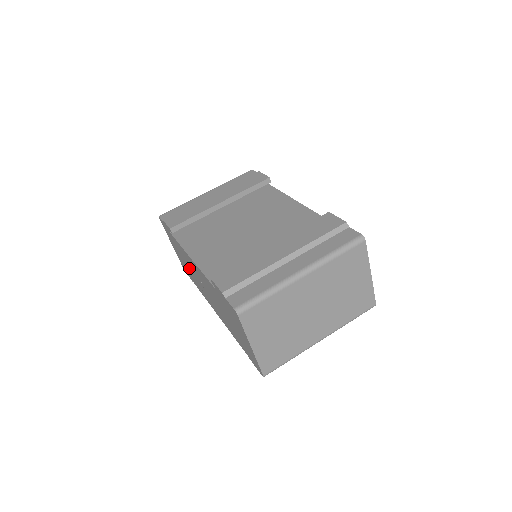
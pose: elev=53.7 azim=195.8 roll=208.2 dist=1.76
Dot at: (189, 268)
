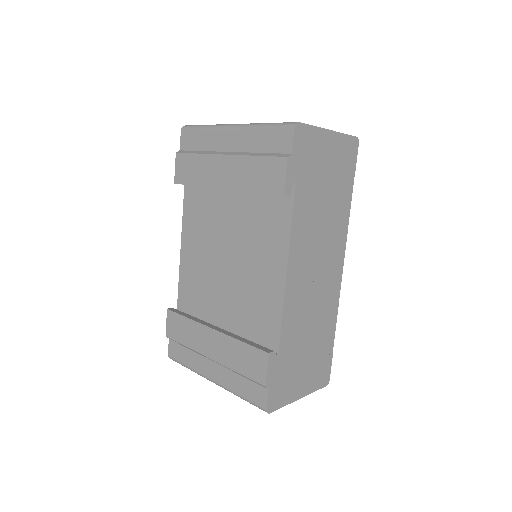
Dot at: occluded
